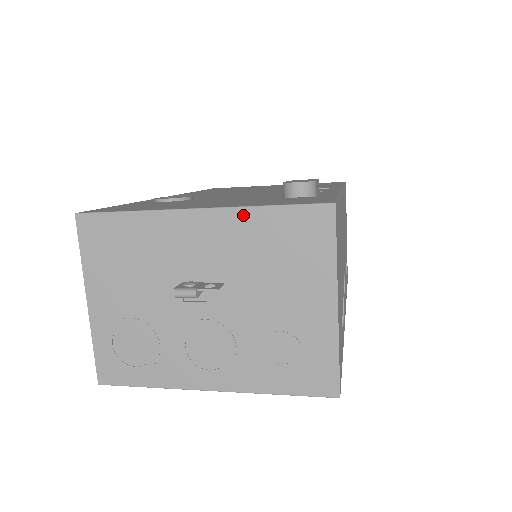
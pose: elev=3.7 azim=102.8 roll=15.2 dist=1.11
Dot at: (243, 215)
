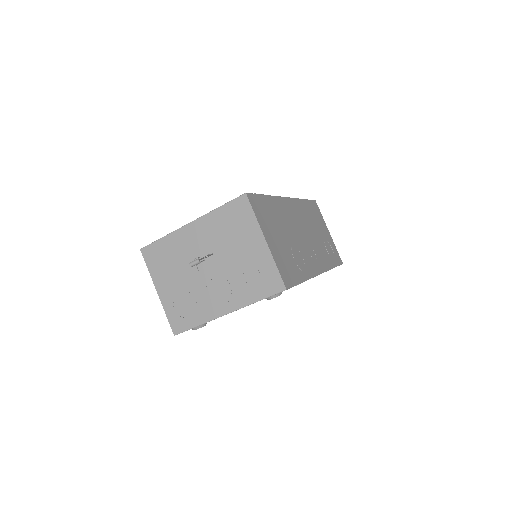
Dot at: (210, 216)
